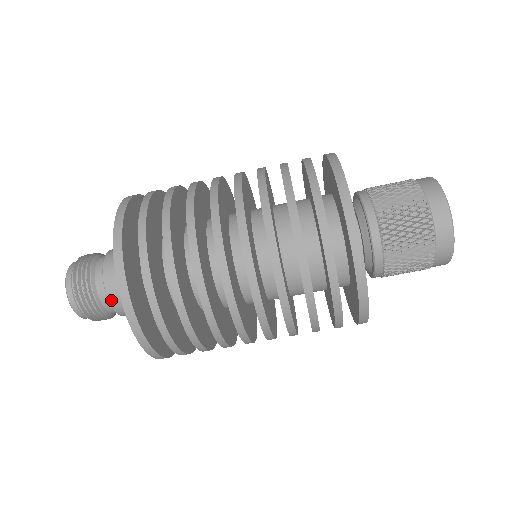
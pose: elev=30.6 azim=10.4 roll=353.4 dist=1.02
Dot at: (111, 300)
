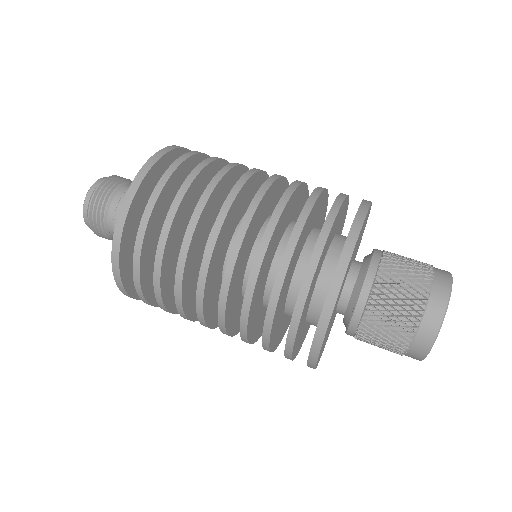
Dot at: (121, 202)
